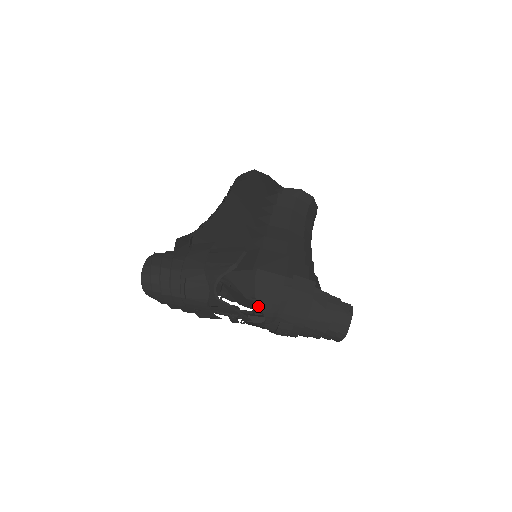
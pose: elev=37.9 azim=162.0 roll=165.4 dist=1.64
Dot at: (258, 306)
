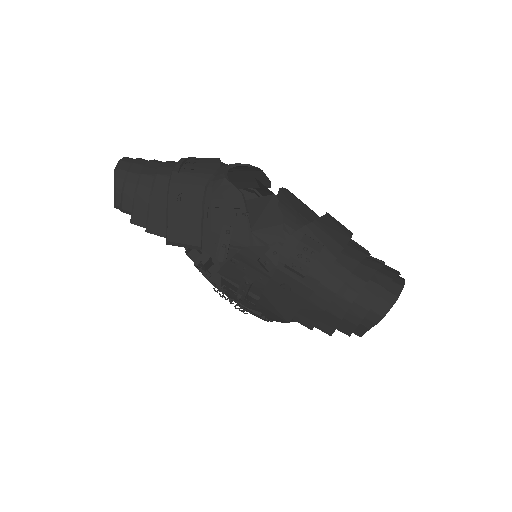
Dot at: (279, 206)
